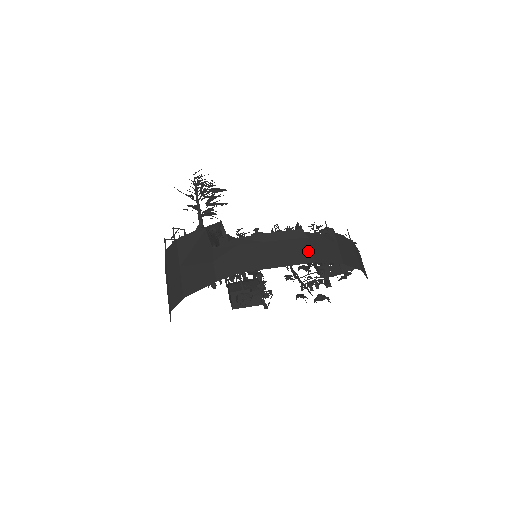
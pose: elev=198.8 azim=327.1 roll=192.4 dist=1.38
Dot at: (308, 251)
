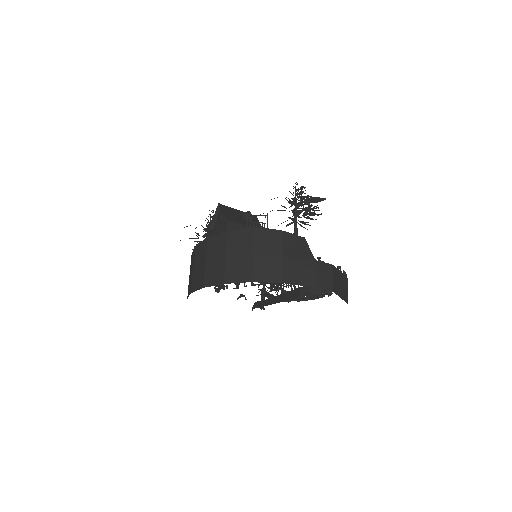
Dot at: occluded
